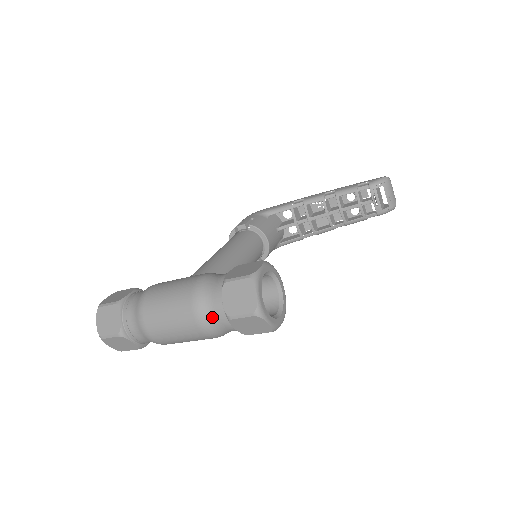
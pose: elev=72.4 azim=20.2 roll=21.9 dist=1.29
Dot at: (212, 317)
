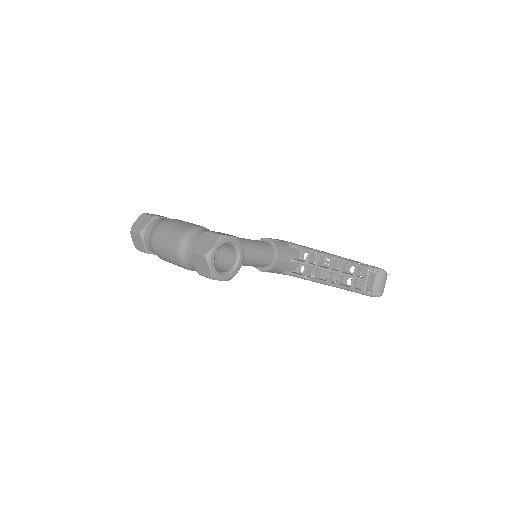
Dot at: (186, 248)
